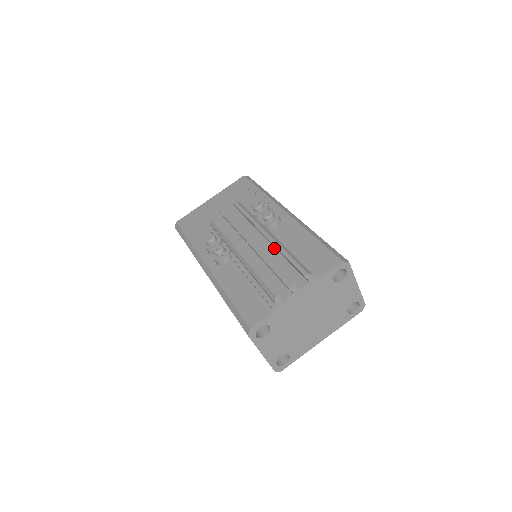
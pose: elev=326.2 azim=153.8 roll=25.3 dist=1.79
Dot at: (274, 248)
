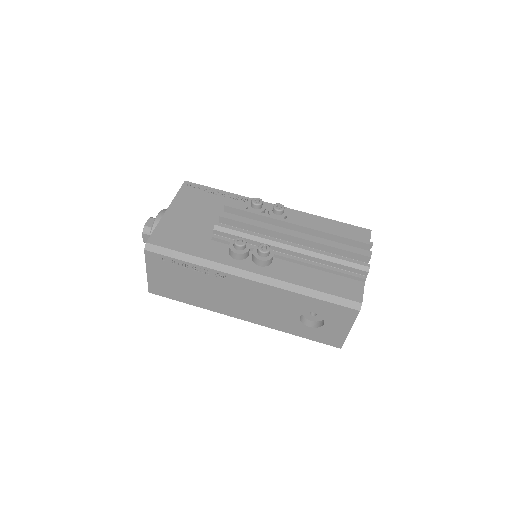
Dot at: occluded
